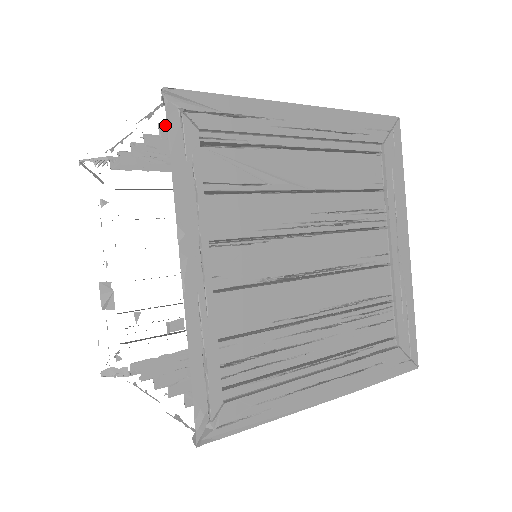
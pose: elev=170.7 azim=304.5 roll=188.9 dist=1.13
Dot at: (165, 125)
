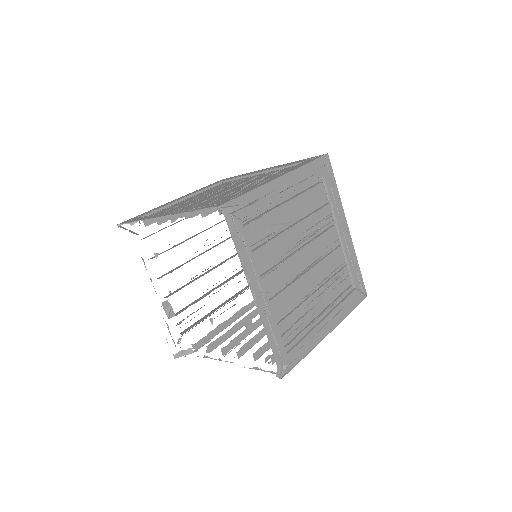
Dot at: occluded
